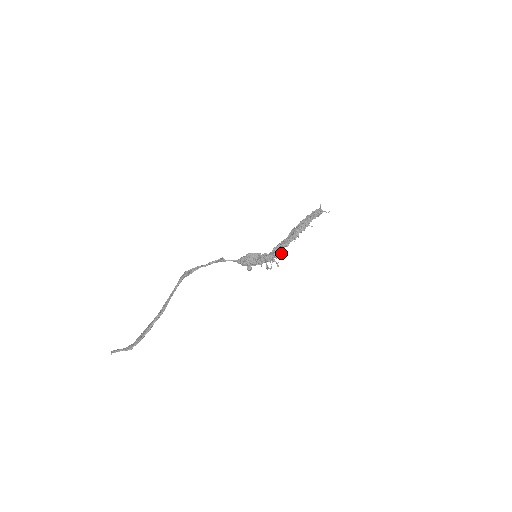
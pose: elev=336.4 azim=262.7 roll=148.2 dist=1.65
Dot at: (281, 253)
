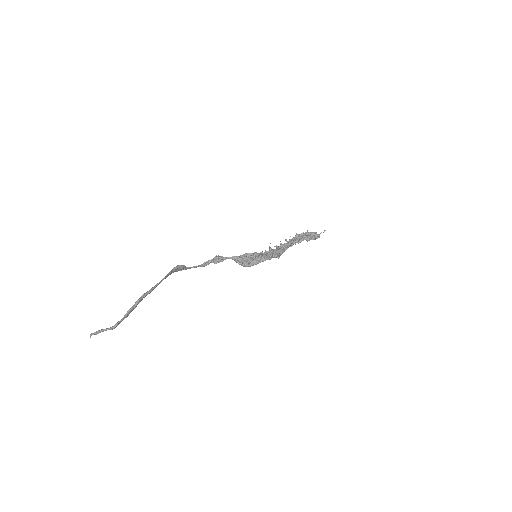
Dot at: (282, 250)
